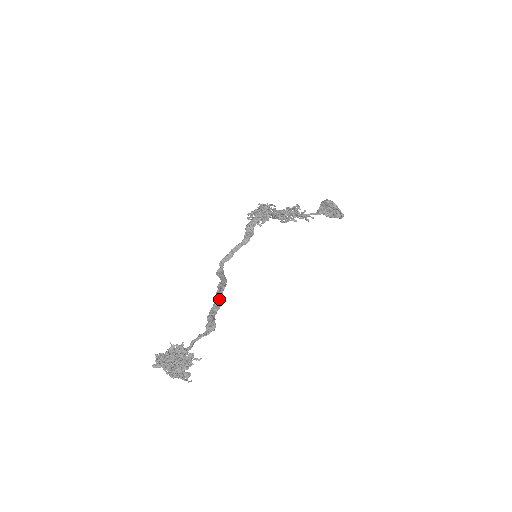
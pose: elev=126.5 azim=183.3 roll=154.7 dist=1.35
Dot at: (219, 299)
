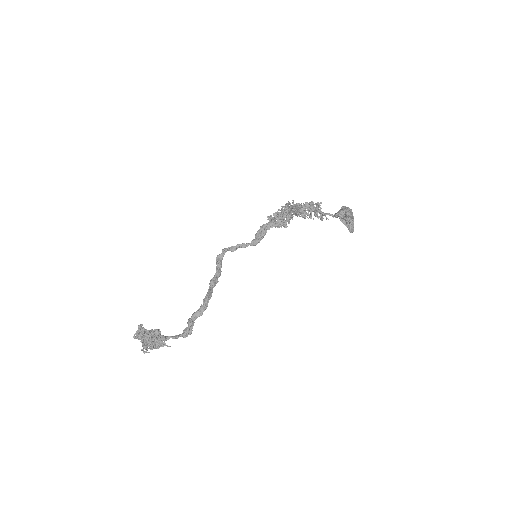
Dot at: (204, 308)
